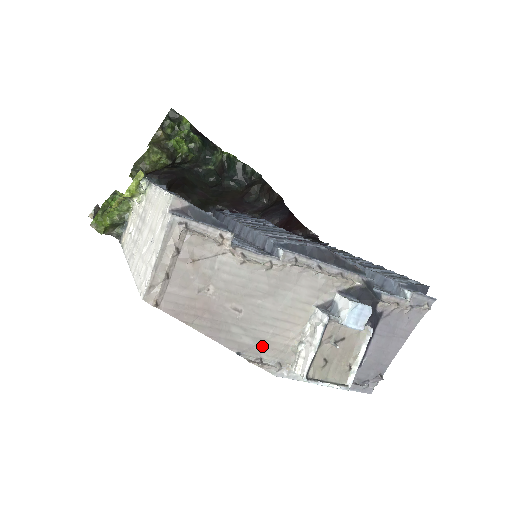
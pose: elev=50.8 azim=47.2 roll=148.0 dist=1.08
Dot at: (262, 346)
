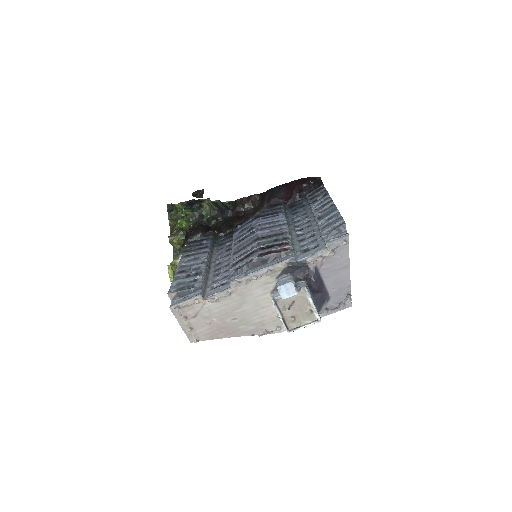
Dot at: (261, 325)
